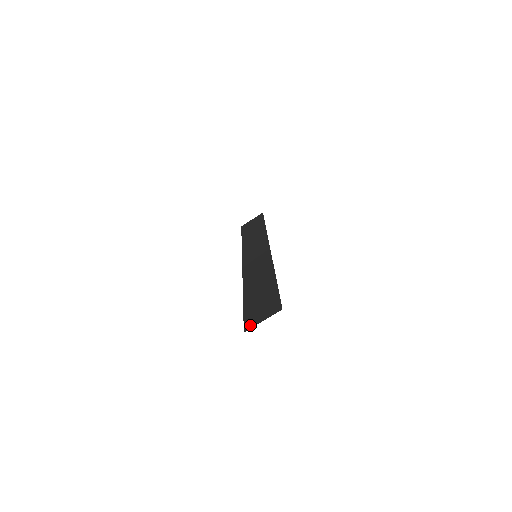
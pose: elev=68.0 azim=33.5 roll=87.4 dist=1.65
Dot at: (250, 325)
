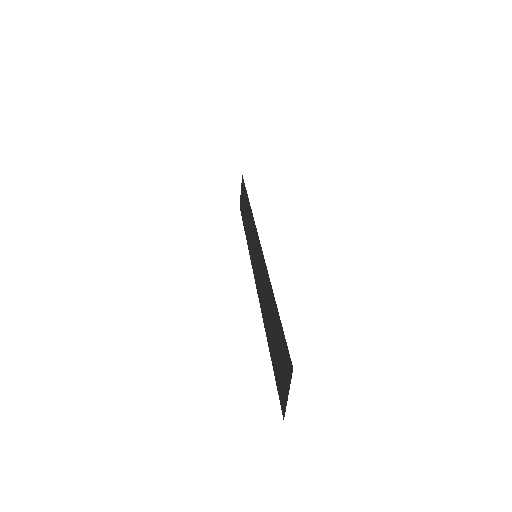
Dot at: (283, 405)
